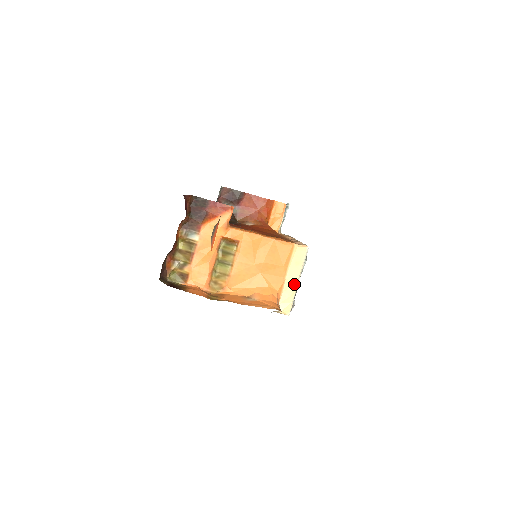
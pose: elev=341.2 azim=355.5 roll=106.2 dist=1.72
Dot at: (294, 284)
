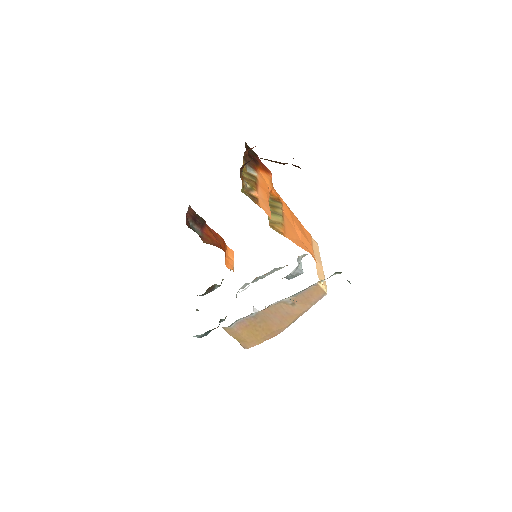
Dot at: (321, 266)
